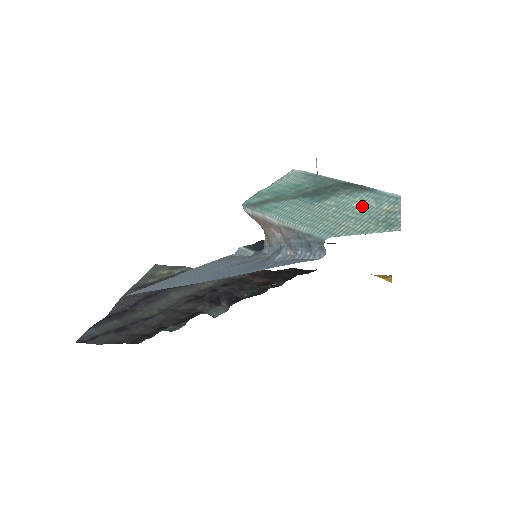
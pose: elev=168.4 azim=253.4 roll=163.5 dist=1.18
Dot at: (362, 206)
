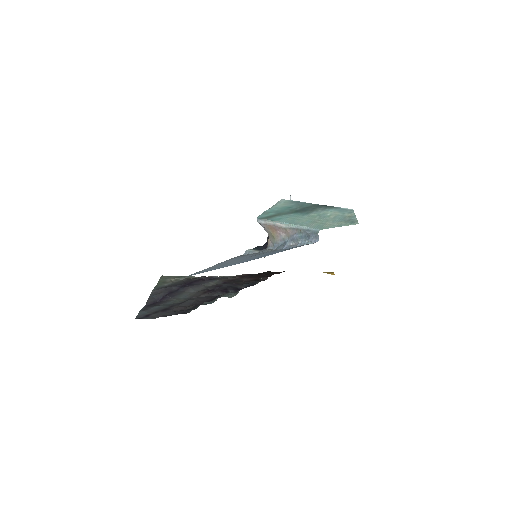
Dot at: (333, 215)
